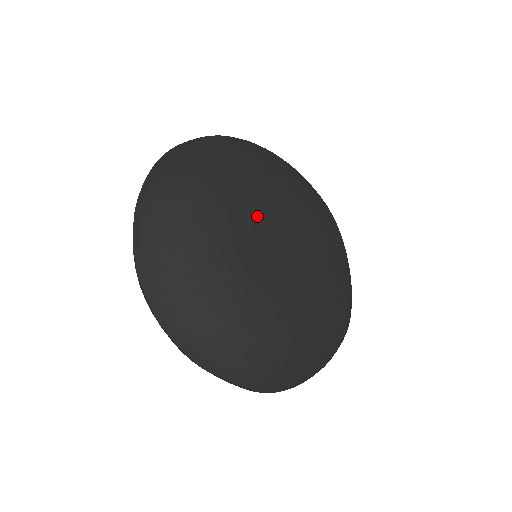
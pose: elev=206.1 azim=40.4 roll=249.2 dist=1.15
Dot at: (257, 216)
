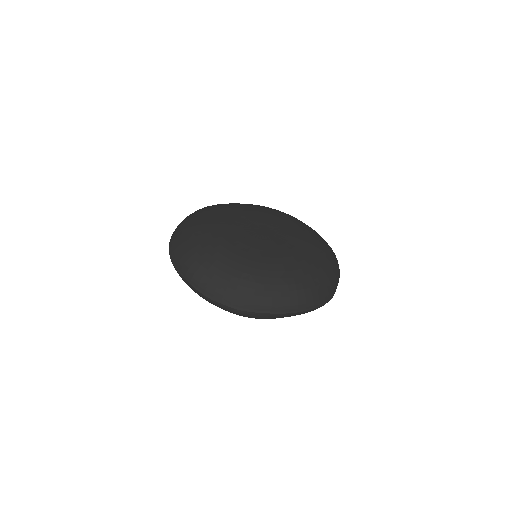
Dot at: (246, 216)
